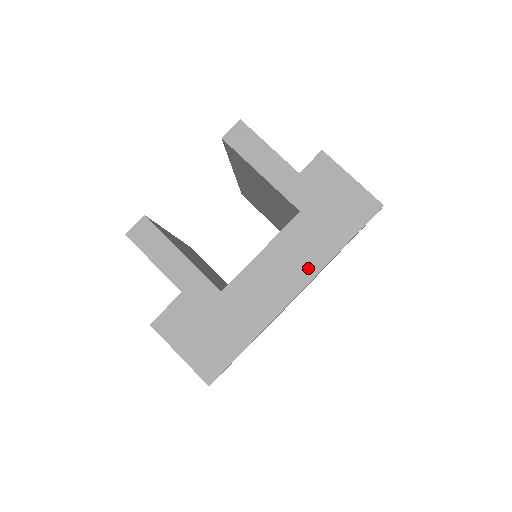
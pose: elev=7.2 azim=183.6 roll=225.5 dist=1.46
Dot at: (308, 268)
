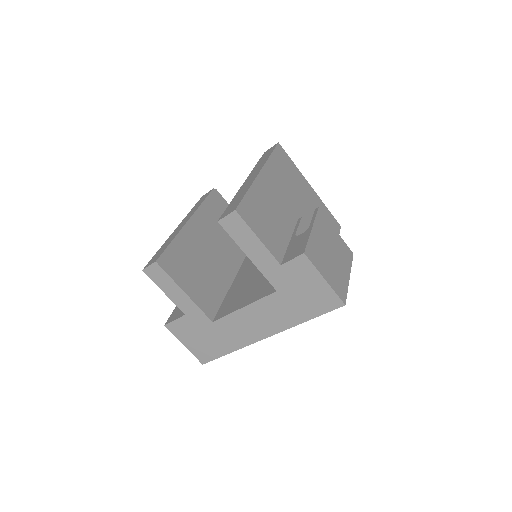
Dot at: (276, 326)
